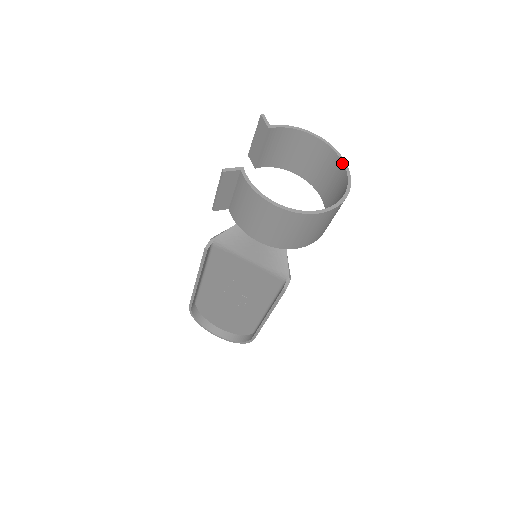
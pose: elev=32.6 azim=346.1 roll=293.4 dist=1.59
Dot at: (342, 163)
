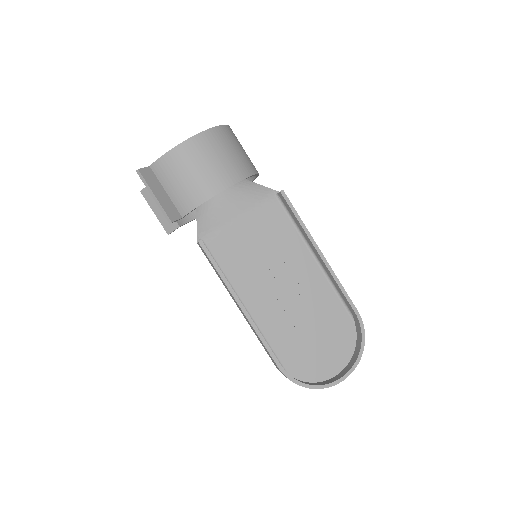
Dot at: occluded
